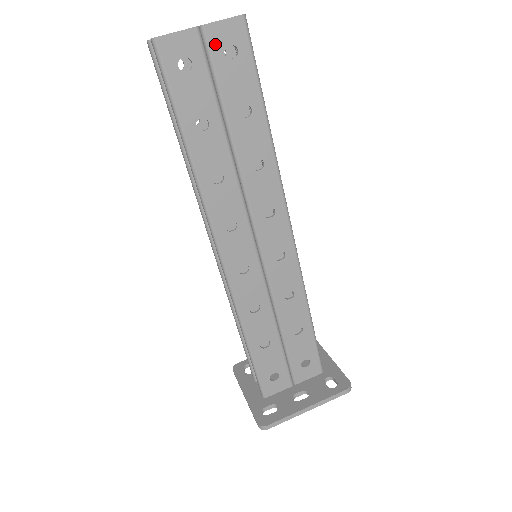
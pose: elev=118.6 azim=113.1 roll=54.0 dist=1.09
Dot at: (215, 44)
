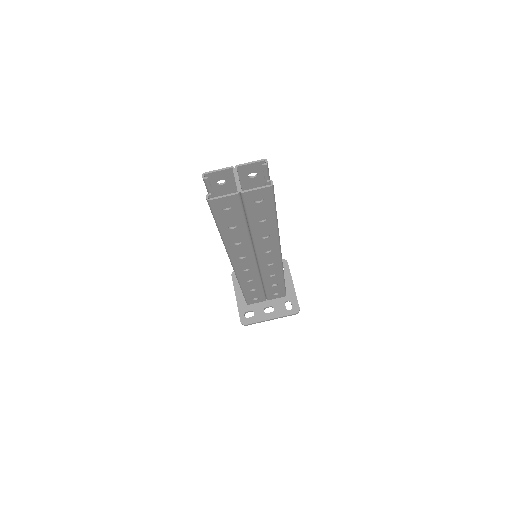
Dot at: (249, 199)
